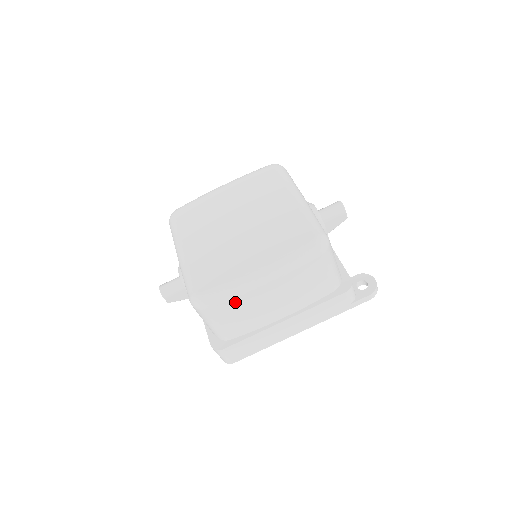
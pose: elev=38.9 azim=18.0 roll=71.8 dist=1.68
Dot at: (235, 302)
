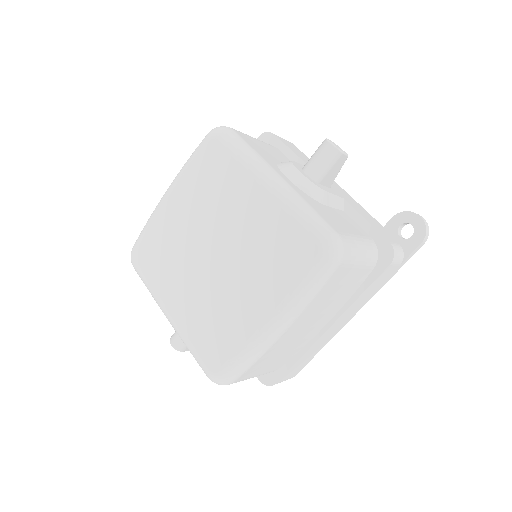
Dot at: (261, 360)
